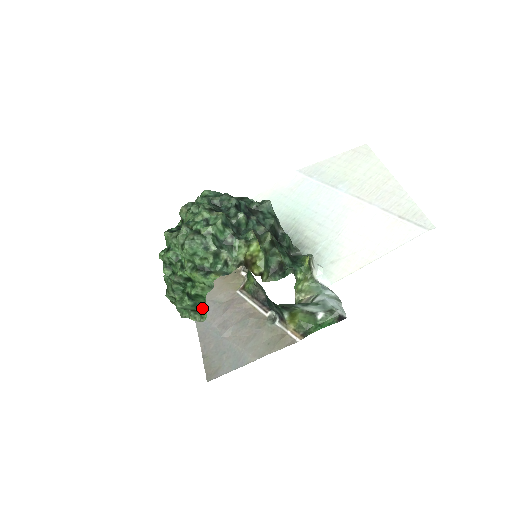
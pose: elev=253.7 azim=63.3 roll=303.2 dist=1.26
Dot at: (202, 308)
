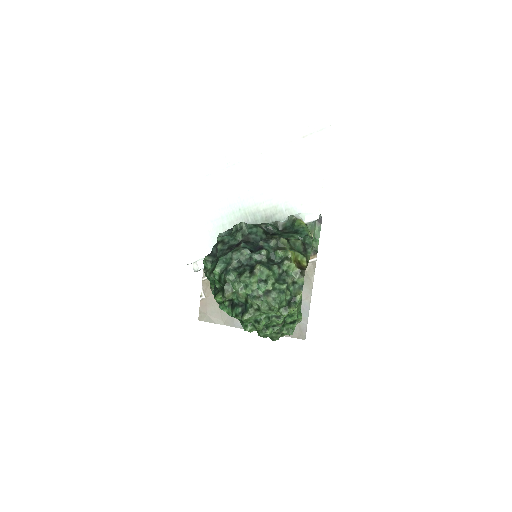
Dot at: occluded
